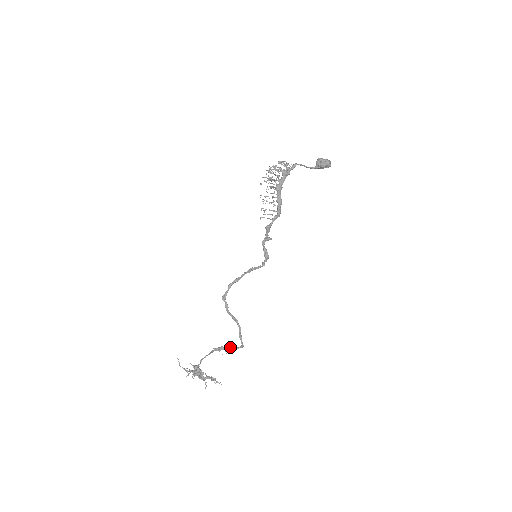
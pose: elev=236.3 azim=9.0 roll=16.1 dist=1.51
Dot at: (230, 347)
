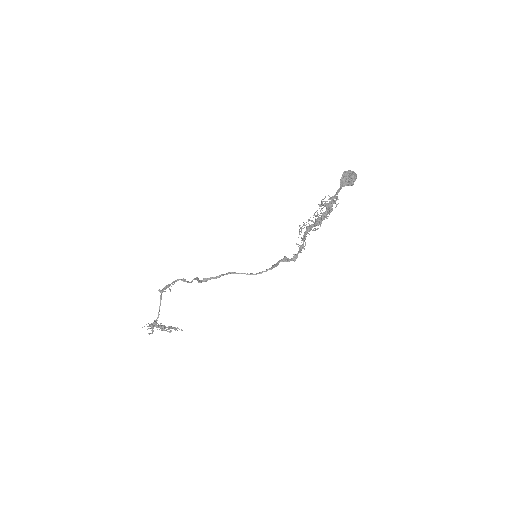
Dot at: occluded
